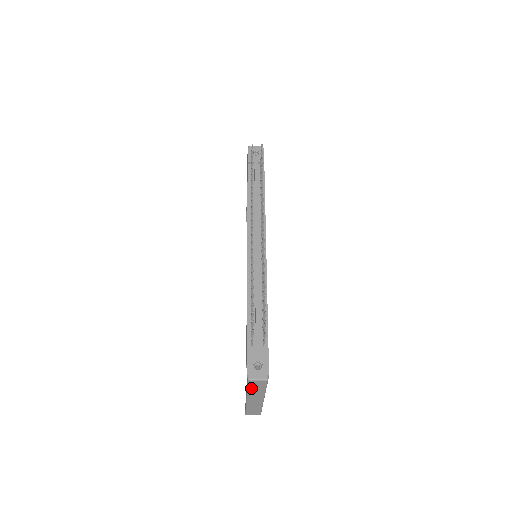
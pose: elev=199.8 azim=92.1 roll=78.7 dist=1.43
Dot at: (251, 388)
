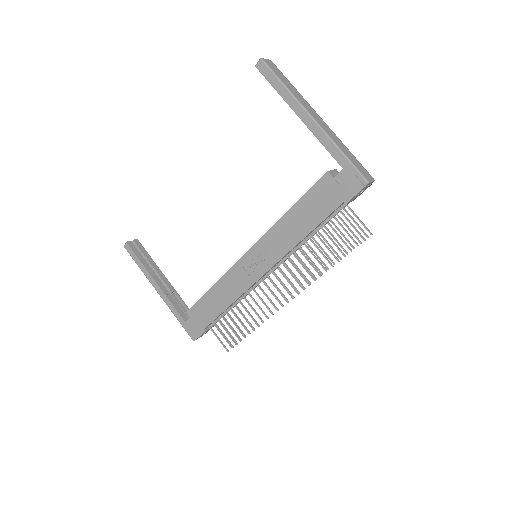
Dot at: (182, 322)
